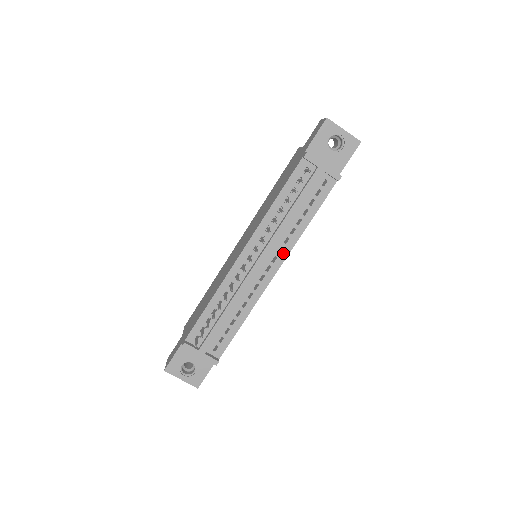
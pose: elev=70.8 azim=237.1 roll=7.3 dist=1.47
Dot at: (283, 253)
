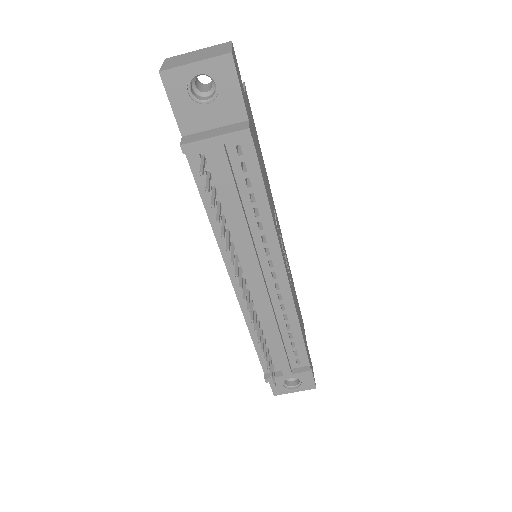
Dot at: (273, 252)
